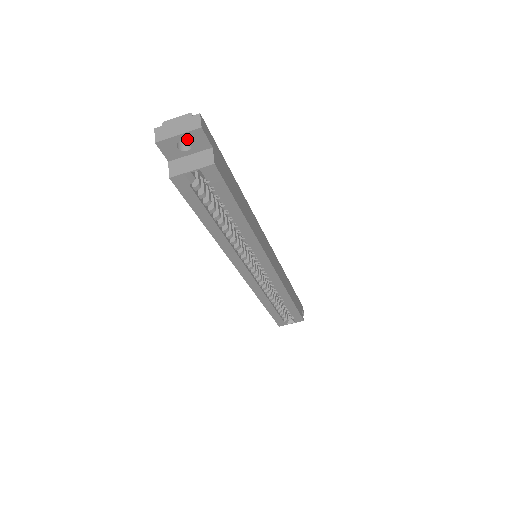
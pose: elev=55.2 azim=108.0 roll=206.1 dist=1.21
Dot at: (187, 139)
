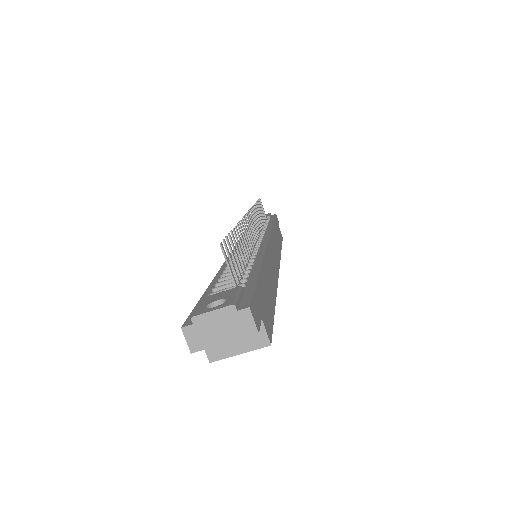
Dot at: (234, 336)
